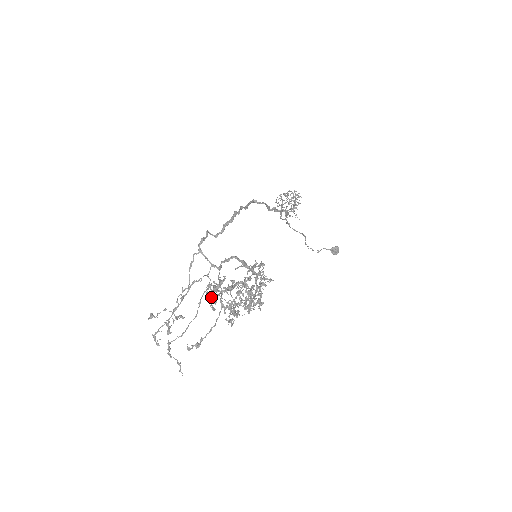
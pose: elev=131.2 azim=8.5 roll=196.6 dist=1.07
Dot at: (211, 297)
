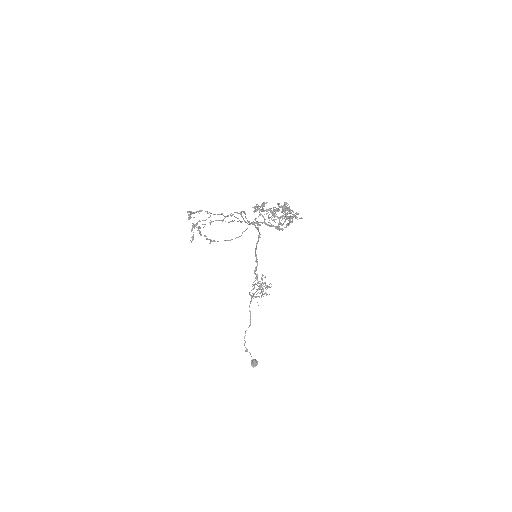
Dot at: (259, 206)
